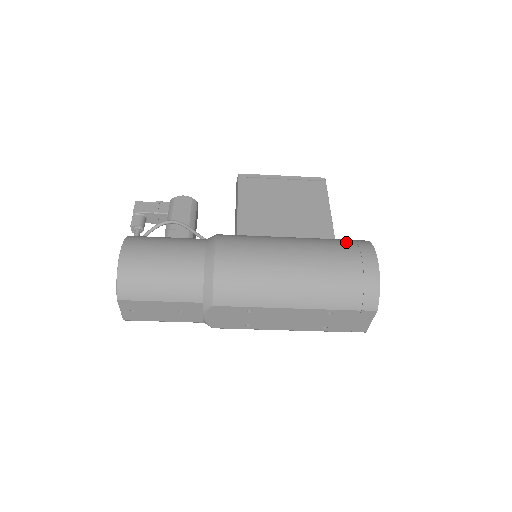
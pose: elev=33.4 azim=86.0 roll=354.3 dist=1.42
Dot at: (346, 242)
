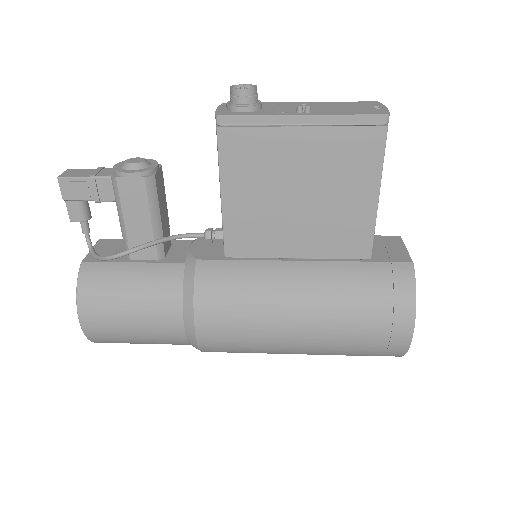
Dot at: (378, 303)
